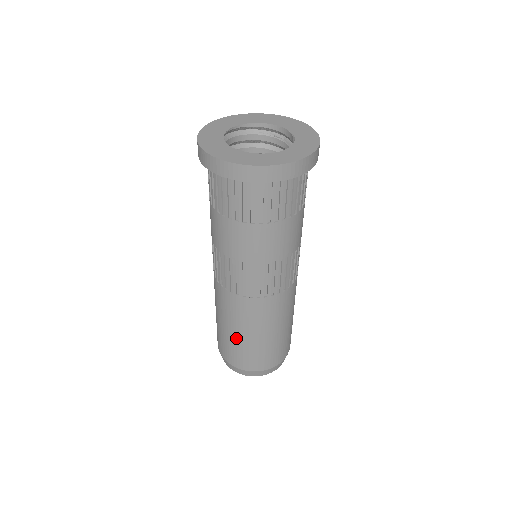
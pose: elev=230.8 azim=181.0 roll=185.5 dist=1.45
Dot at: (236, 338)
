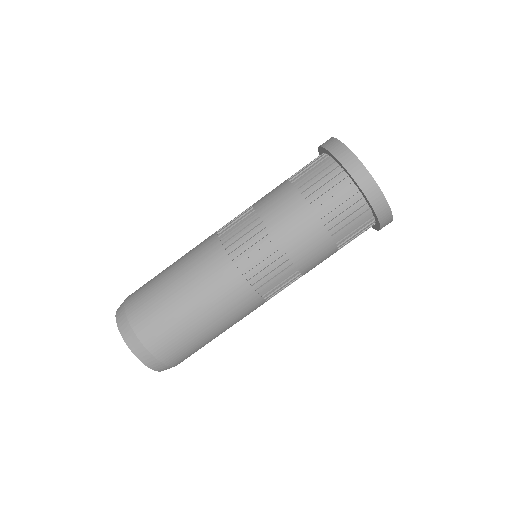
Dot at: (176, 300)
